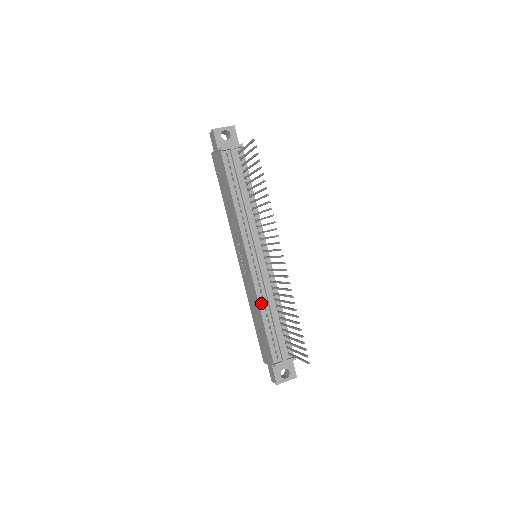
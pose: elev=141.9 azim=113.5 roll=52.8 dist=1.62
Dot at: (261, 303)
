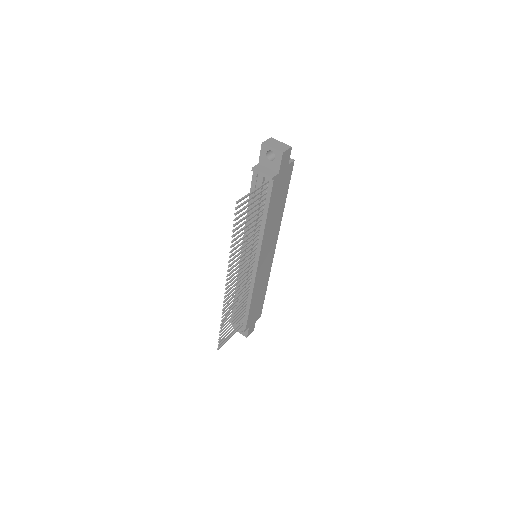
Dot at: occluded
